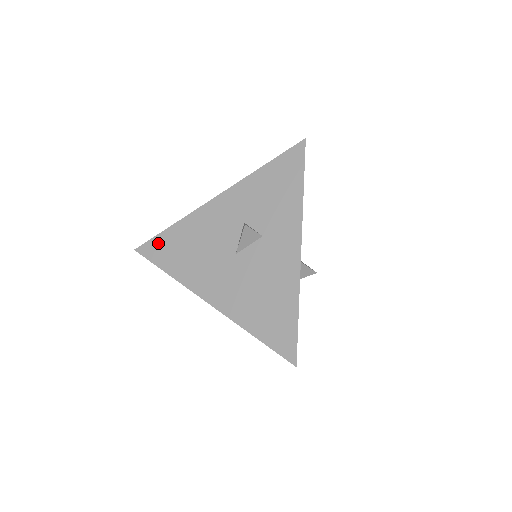
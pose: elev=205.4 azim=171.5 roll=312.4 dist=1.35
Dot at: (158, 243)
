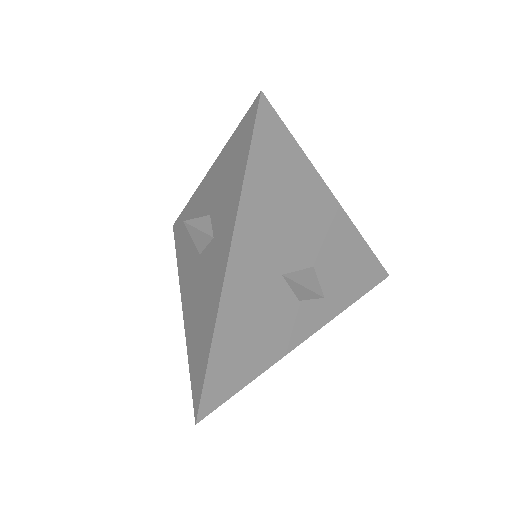
Dot at: (180, 223)
